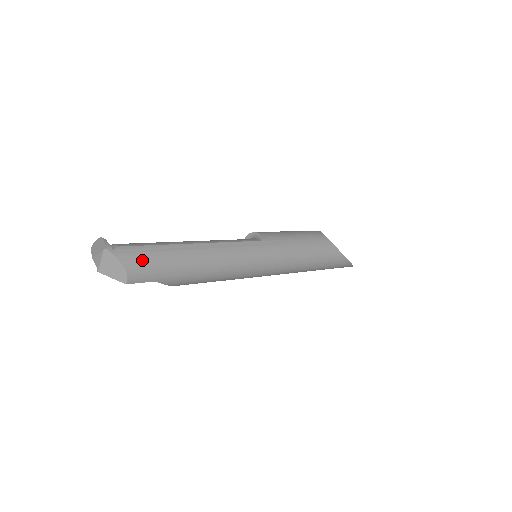
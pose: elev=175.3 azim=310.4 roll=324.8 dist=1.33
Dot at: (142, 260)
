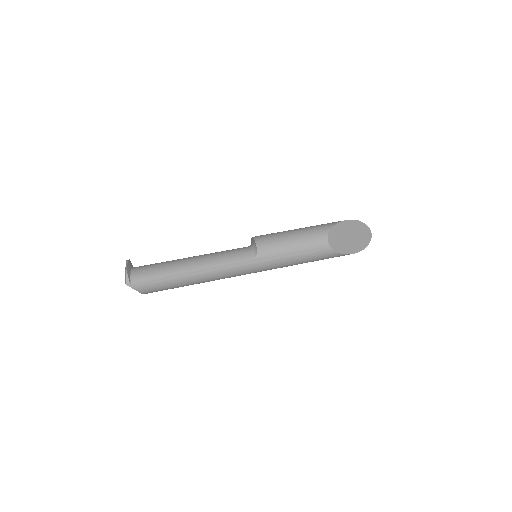
Dot at: (151, 287)
